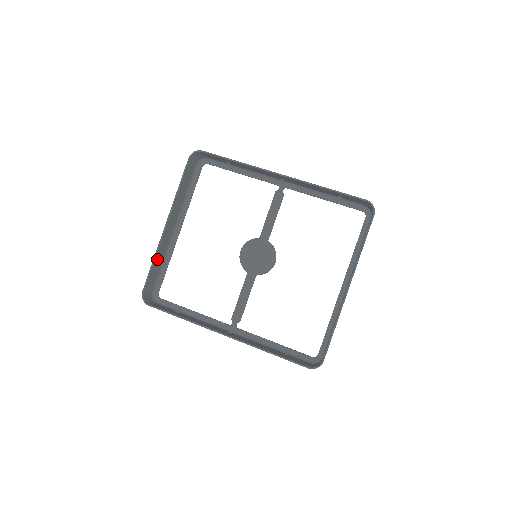
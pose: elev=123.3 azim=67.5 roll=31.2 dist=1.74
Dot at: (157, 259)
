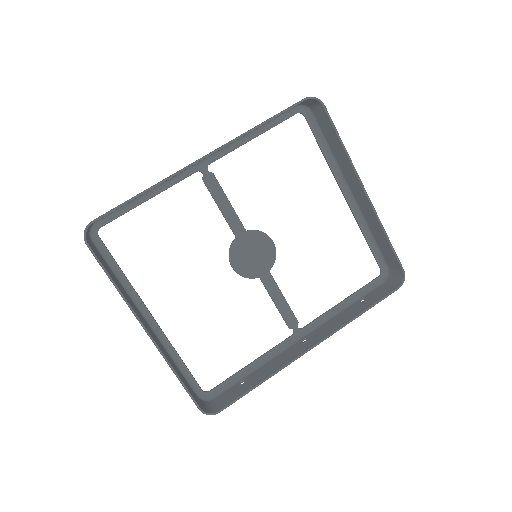
Dot at: (174, 369)
